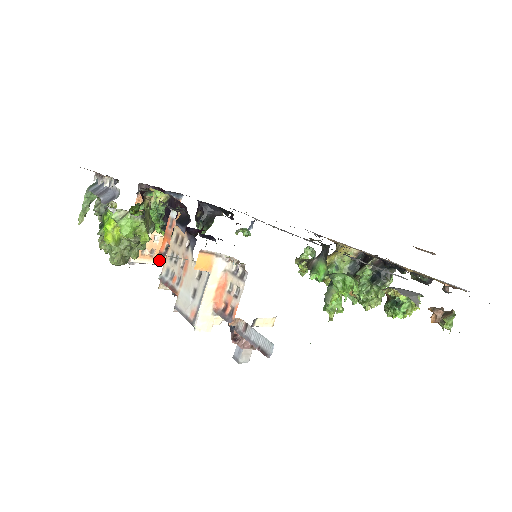
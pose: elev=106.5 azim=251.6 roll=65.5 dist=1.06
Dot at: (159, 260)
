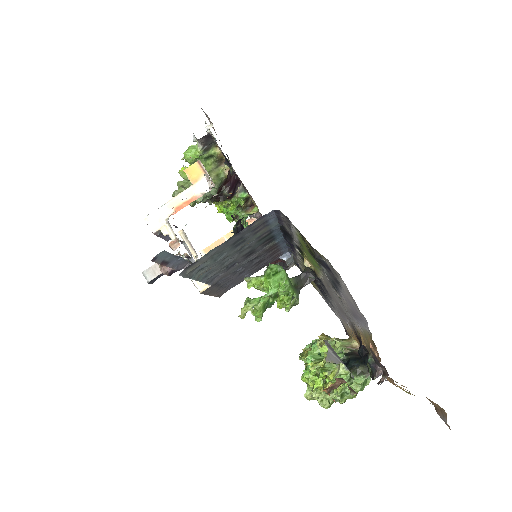
Dot at: occluded
